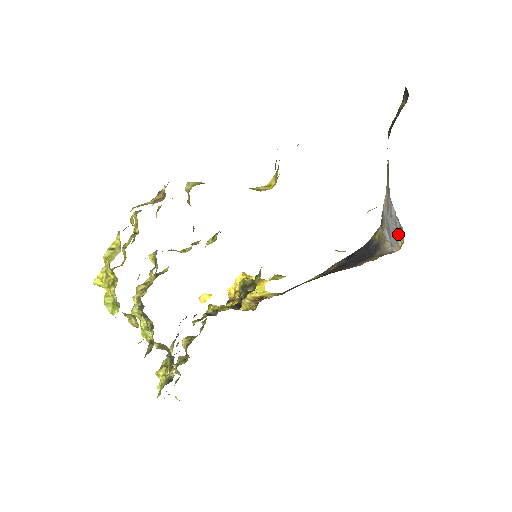
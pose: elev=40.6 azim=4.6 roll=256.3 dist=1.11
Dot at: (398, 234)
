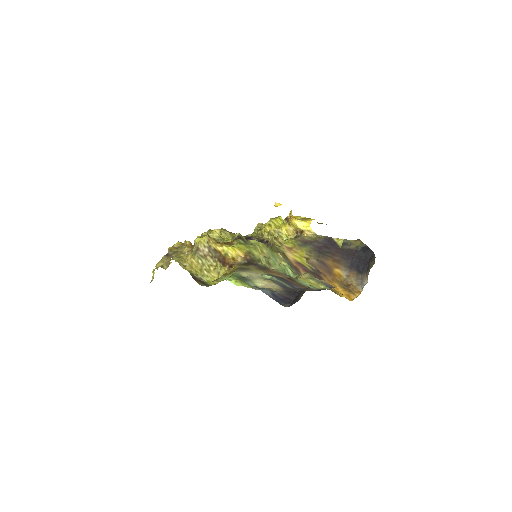
Dot at: occluded
